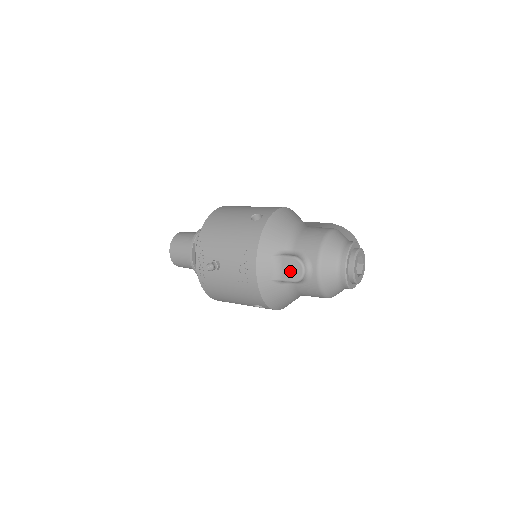
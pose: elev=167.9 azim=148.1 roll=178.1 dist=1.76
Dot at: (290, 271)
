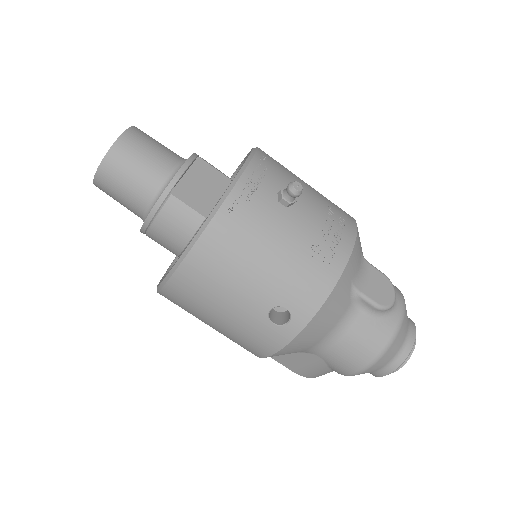
Dot at: (377, 288)
